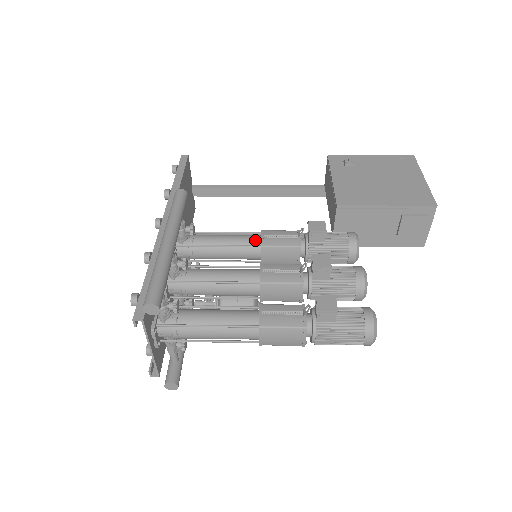
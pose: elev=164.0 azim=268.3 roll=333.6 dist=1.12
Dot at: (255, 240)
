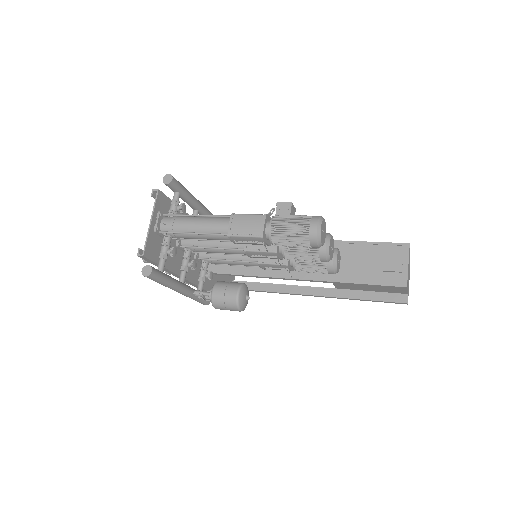
Dot at: occluded
